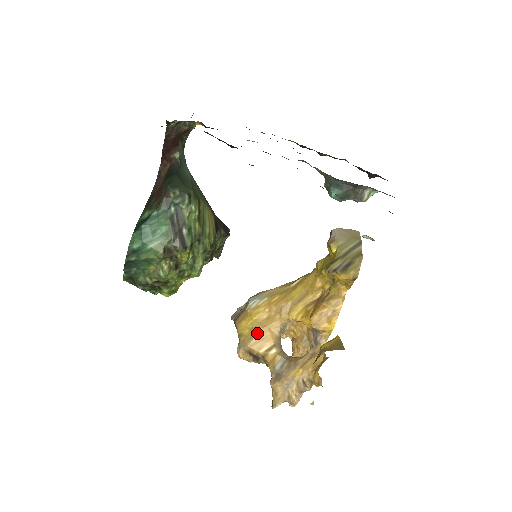
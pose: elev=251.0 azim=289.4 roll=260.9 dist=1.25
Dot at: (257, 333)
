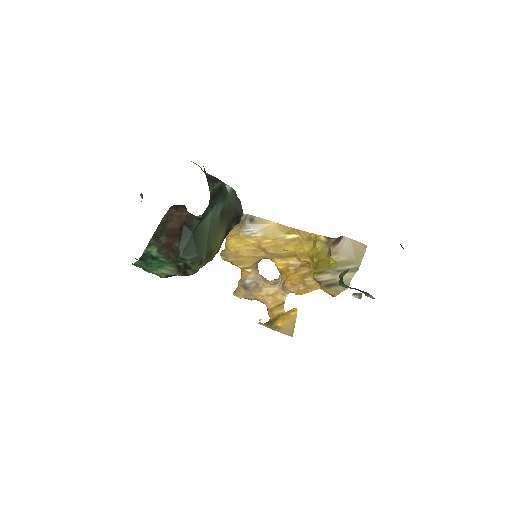
Dot at: (241, 257)
